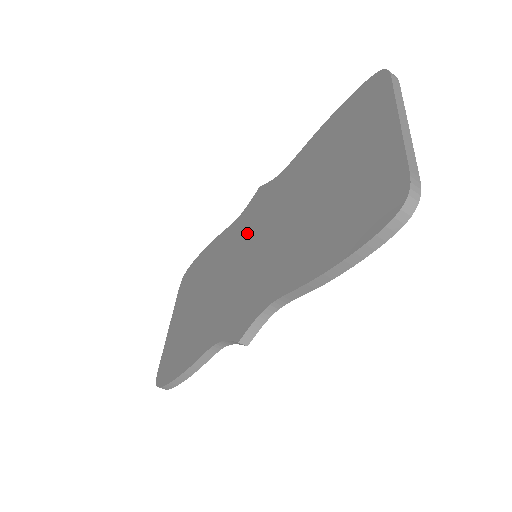
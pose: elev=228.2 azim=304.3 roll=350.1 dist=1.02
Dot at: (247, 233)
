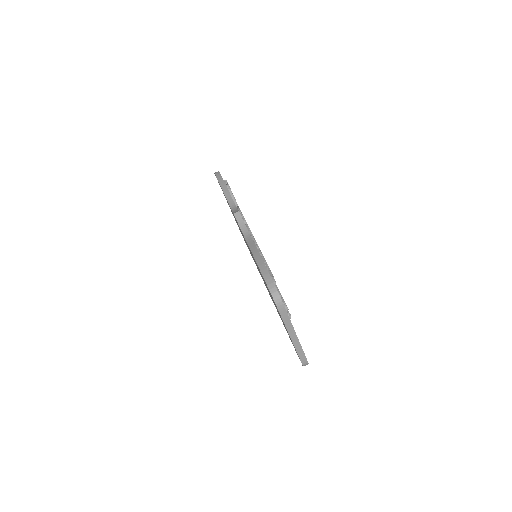
Dot at: occluded
